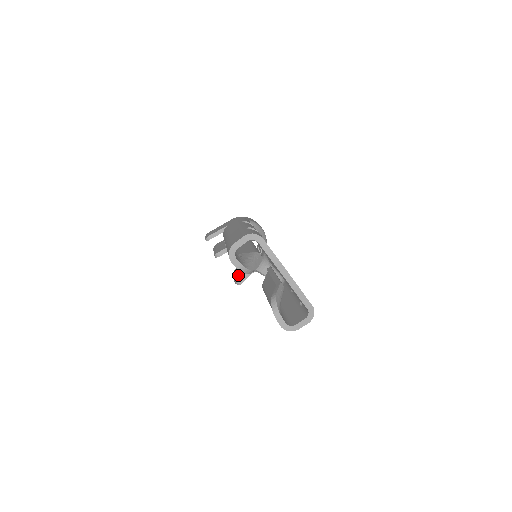
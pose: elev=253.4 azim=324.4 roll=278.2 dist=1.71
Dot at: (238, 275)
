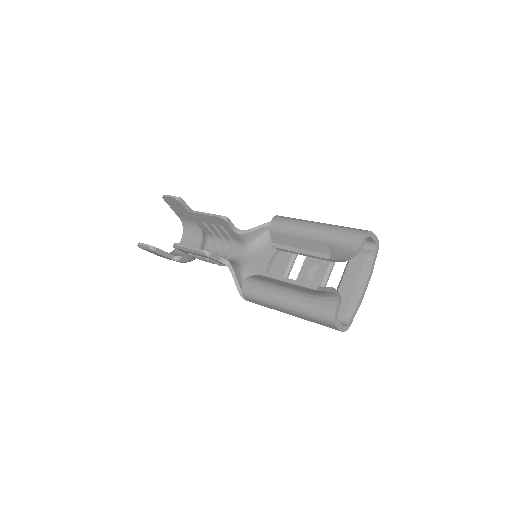
Dot at: occluded
